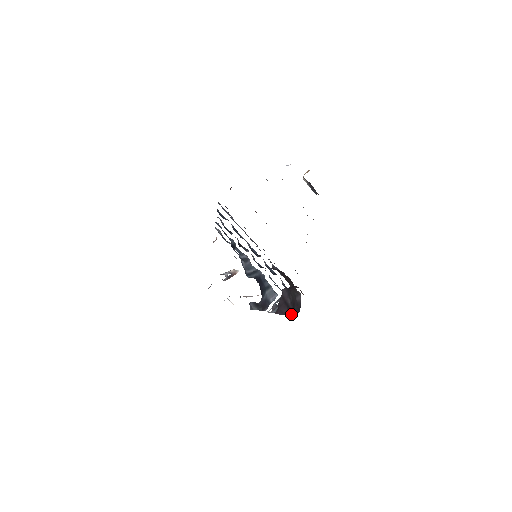
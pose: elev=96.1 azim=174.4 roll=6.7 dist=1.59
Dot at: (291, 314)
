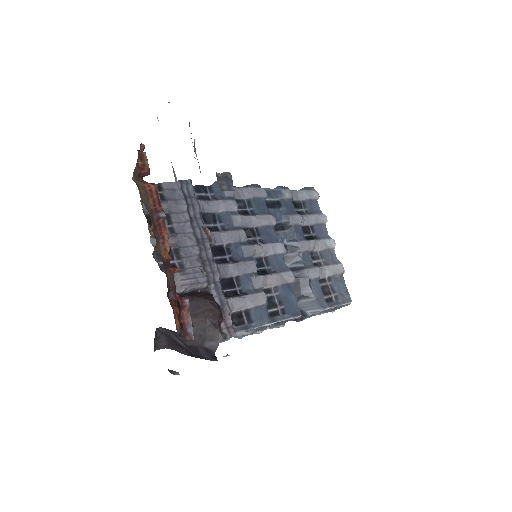
Dot at: (199, 357)
